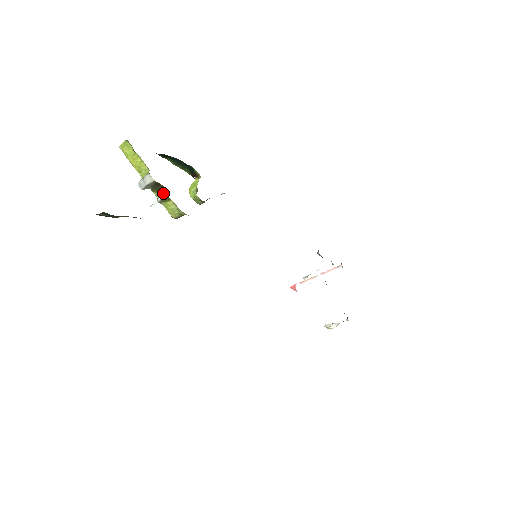
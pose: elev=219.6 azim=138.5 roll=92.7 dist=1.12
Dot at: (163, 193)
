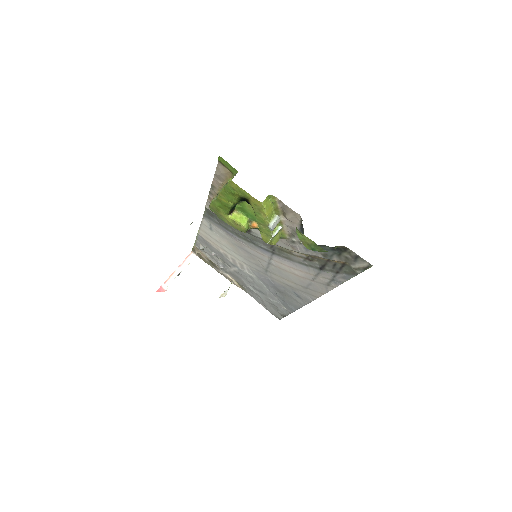
Dot at: (276, 228)
